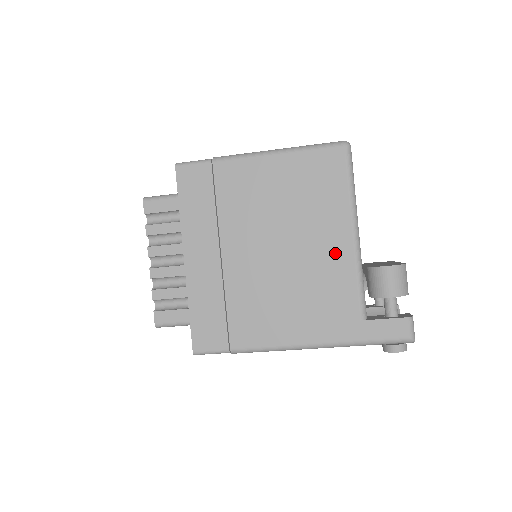
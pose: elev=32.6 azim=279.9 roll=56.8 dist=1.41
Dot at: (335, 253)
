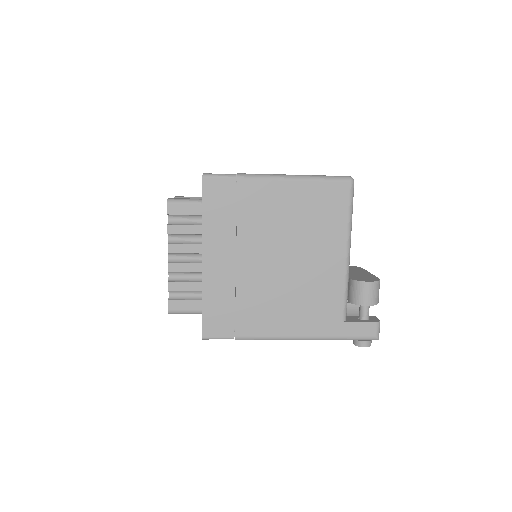
Dot at: (330, 268)
